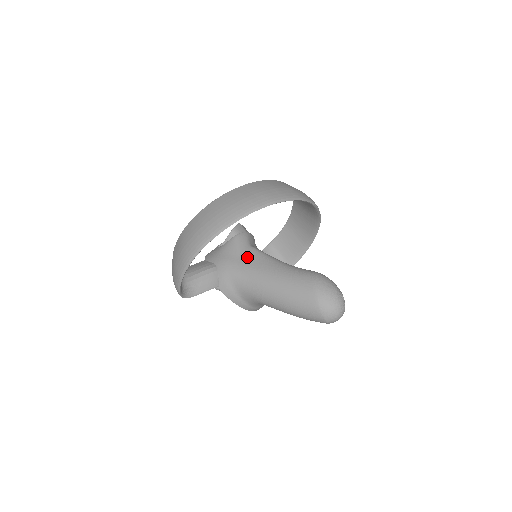
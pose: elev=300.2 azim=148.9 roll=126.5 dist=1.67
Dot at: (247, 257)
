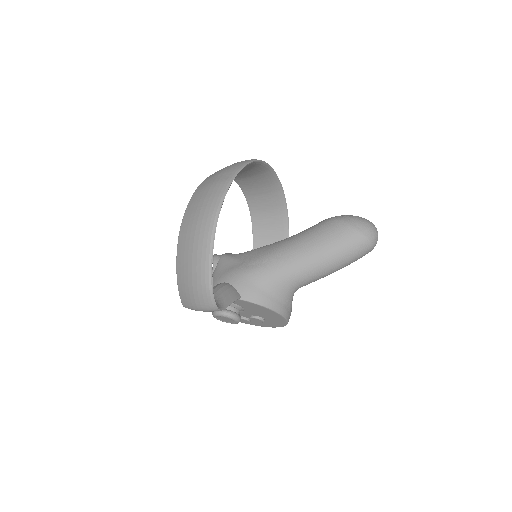
Dot at: (250, 255)
